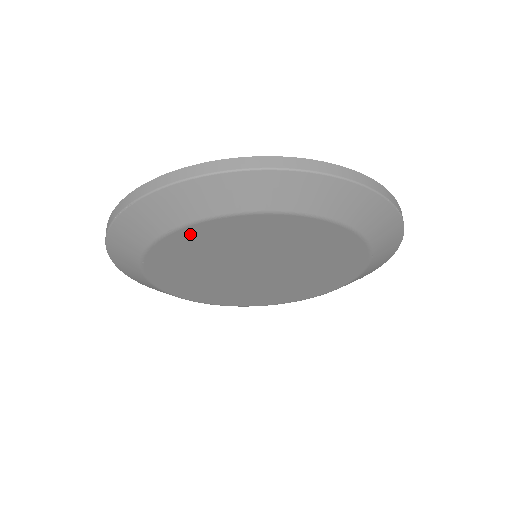
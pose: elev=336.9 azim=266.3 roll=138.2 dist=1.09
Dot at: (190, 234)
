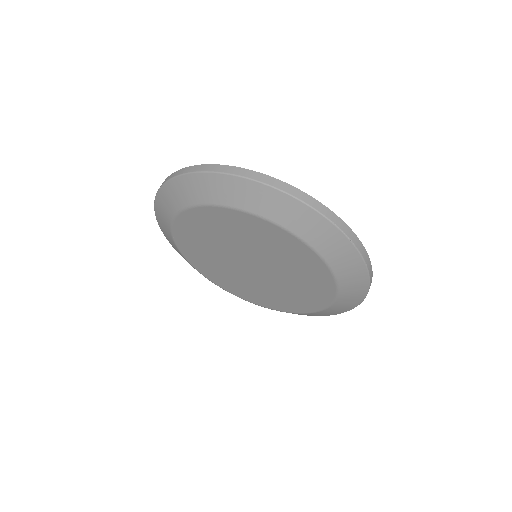
Dot at: (192, 217)
